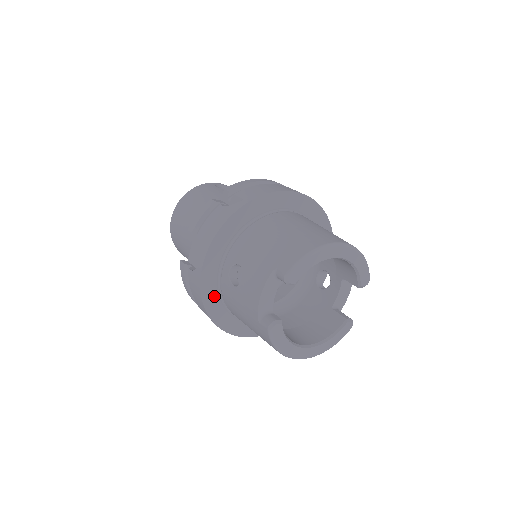
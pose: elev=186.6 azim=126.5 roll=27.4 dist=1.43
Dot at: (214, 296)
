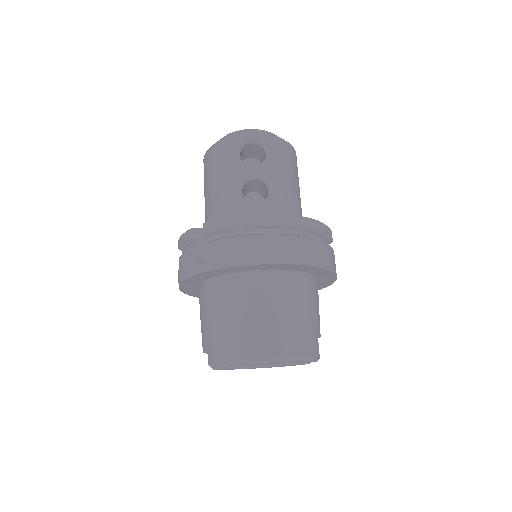
Dot at: occluded
